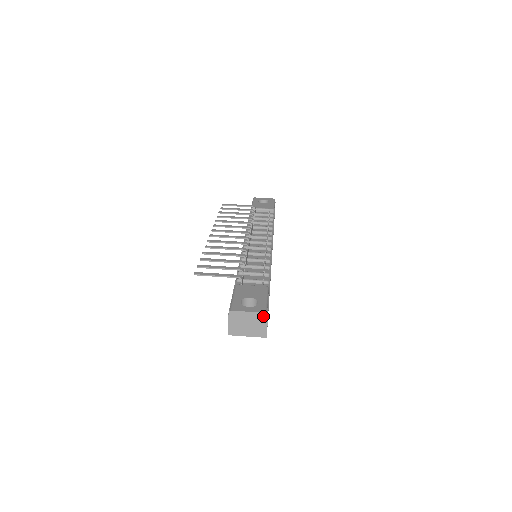
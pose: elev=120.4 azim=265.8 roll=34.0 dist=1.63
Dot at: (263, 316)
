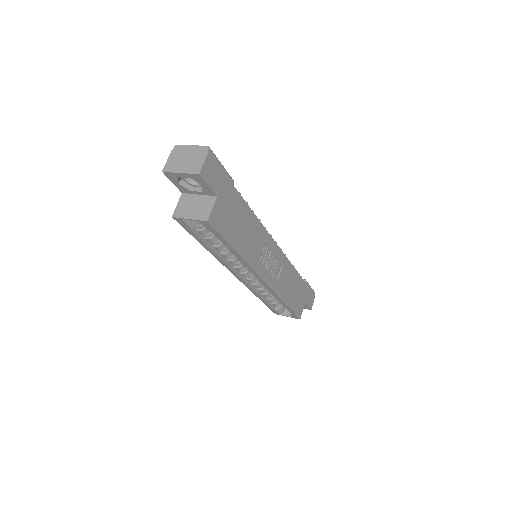
Dot at: (205, 150)
